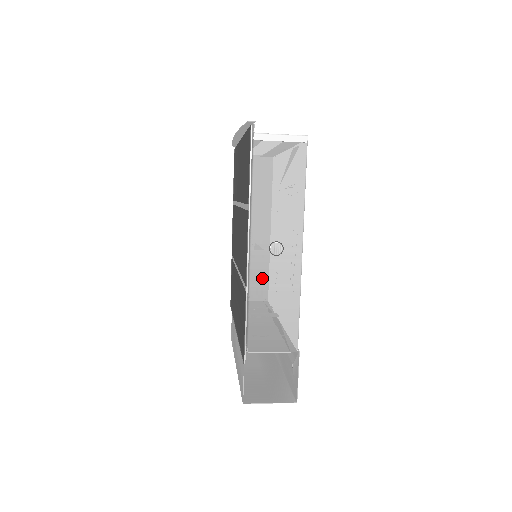
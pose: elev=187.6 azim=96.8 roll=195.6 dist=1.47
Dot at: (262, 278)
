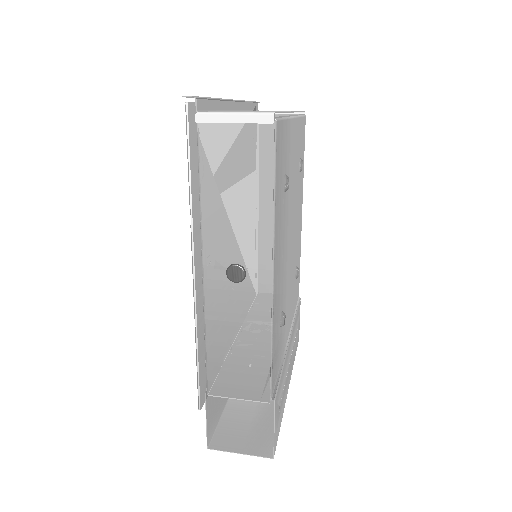
Dot at: (219, 309)
